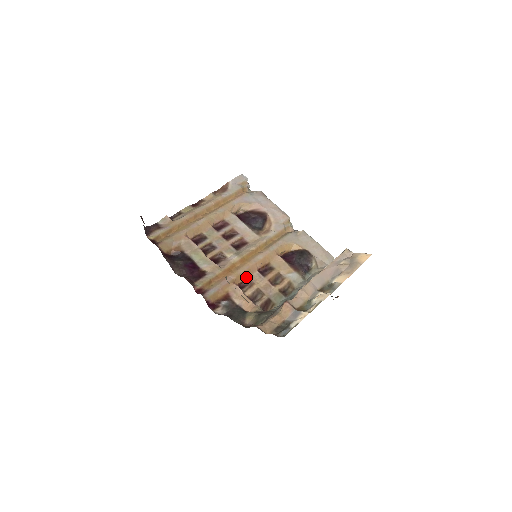
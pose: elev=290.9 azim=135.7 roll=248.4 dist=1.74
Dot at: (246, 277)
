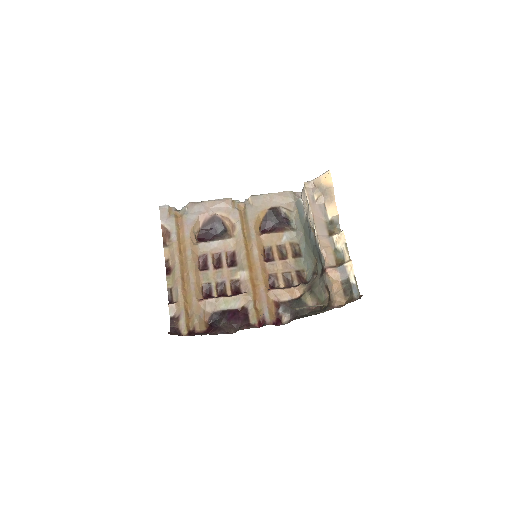
Dot at: (267, 276)
